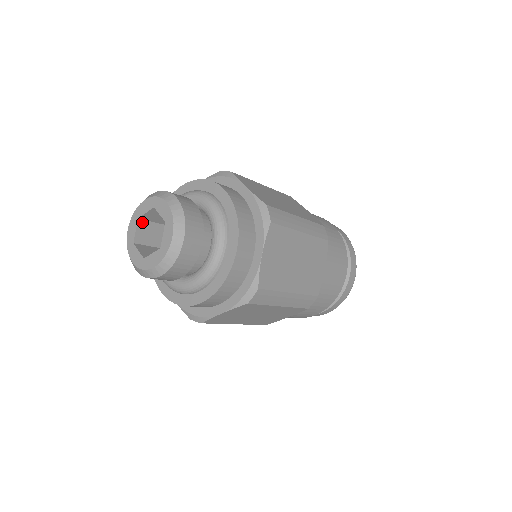
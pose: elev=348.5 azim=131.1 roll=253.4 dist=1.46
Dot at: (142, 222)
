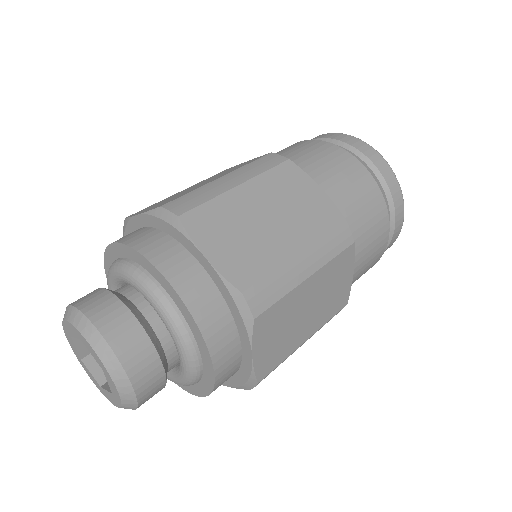
Dot at: occluded
